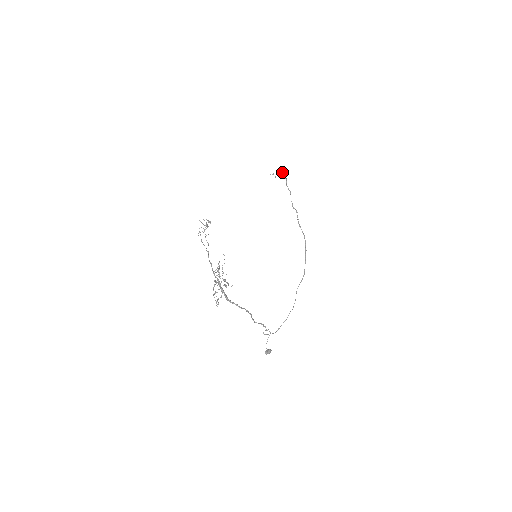
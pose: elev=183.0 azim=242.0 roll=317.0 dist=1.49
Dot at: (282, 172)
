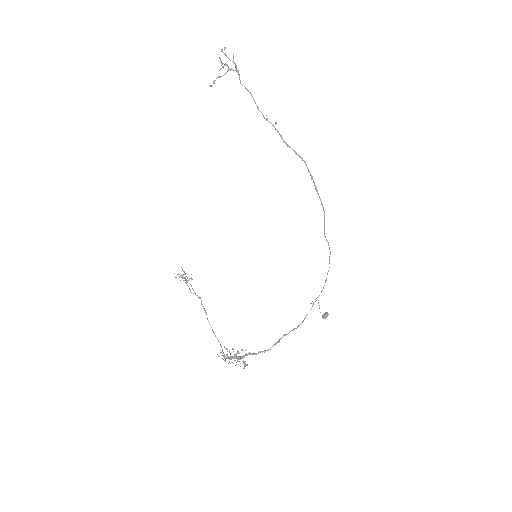
Dot at: occluded
